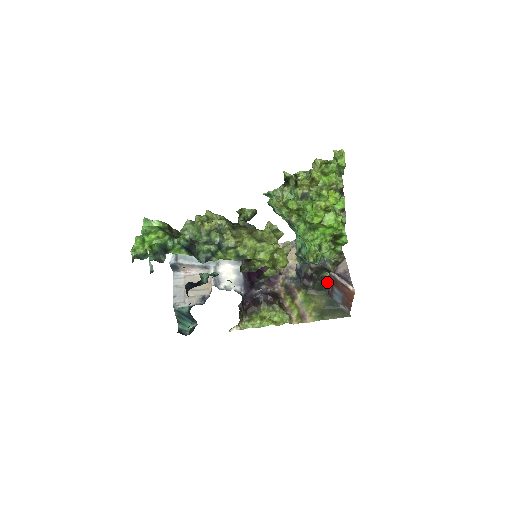
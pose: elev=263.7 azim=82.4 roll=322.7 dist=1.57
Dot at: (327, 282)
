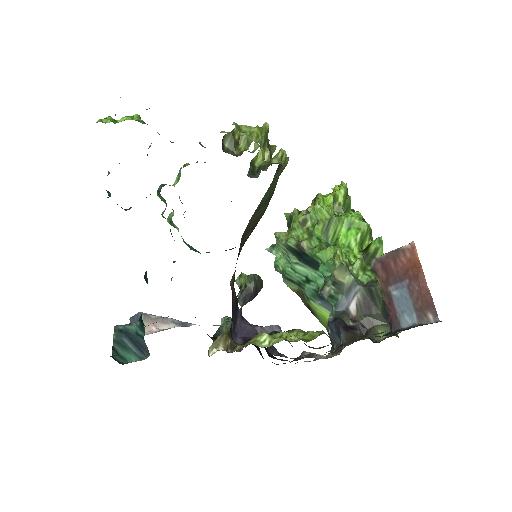
Dot at: (387, 333)
